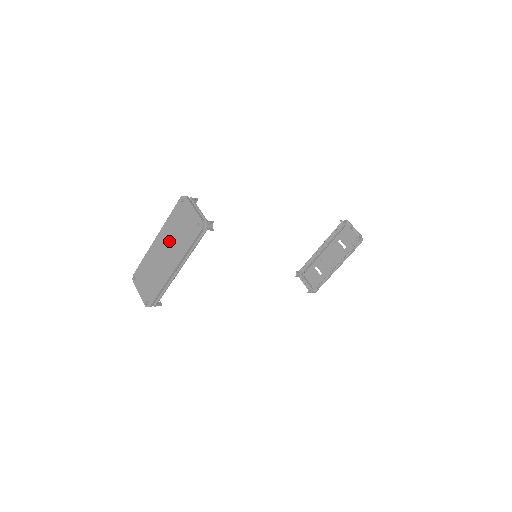
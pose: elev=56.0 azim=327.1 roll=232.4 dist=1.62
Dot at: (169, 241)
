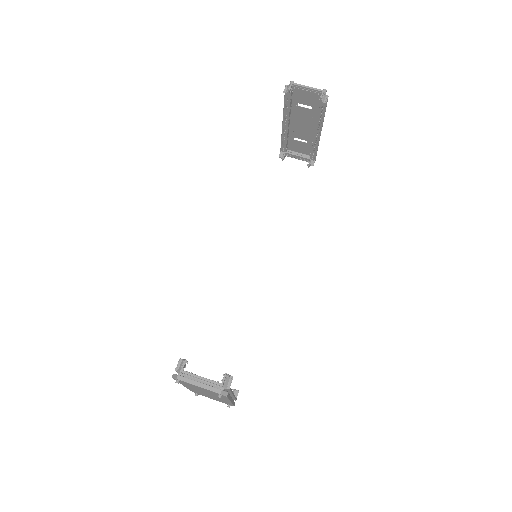
Dot at: (201, 391)
